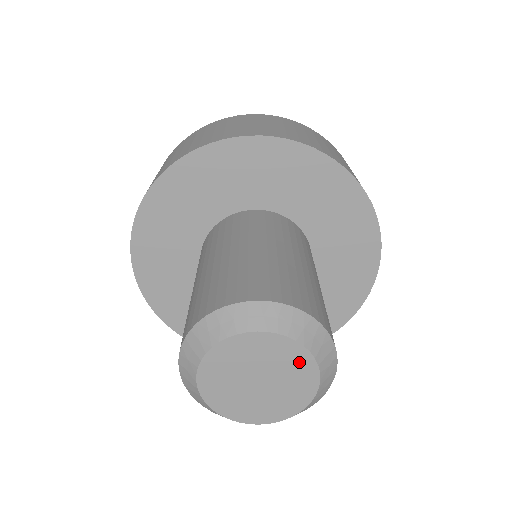
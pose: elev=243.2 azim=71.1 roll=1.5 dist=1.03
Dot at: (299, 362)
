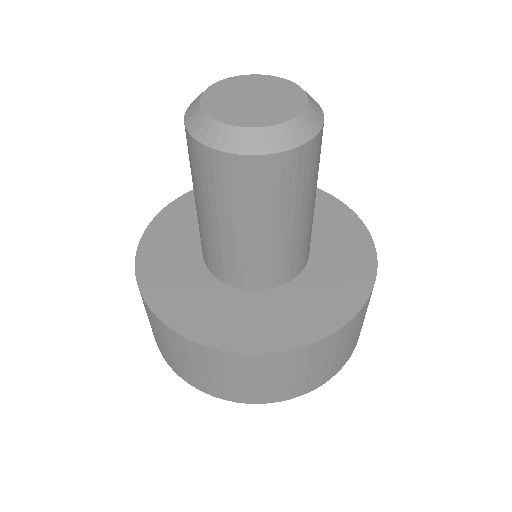
Dot at: (293, 94)
